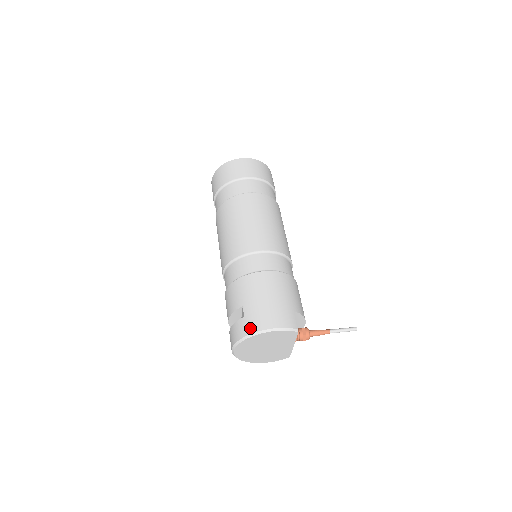
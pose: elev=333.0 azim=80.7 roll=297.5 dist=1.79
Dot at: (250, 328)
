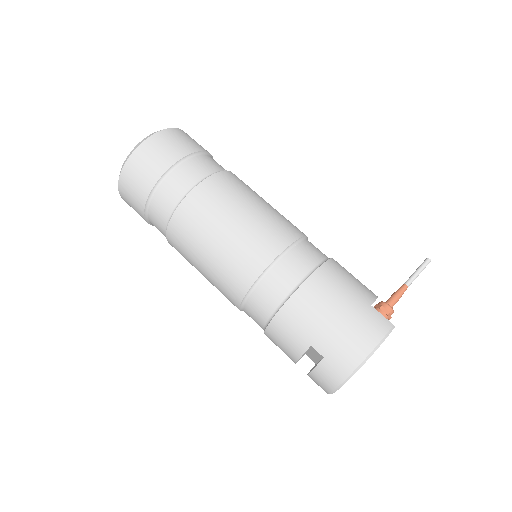
Dot at: (344, 368)
